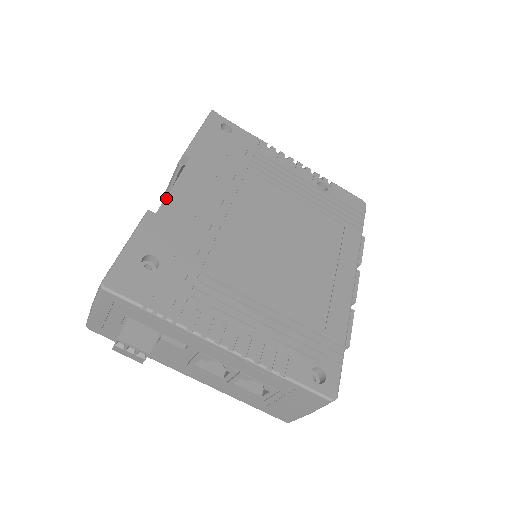
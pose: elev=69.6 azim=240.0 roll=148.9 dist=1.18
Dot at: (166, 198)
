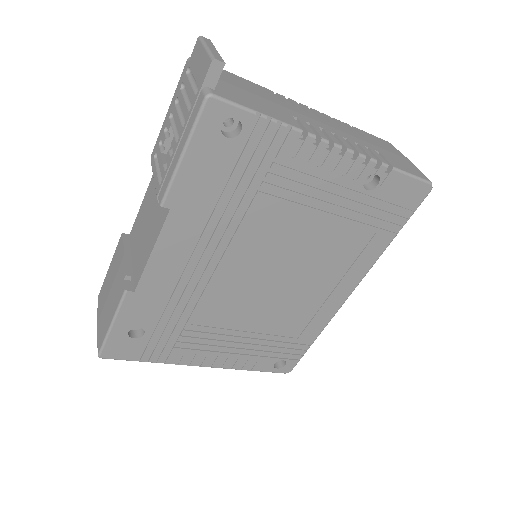
Dot at: (143, 273)
